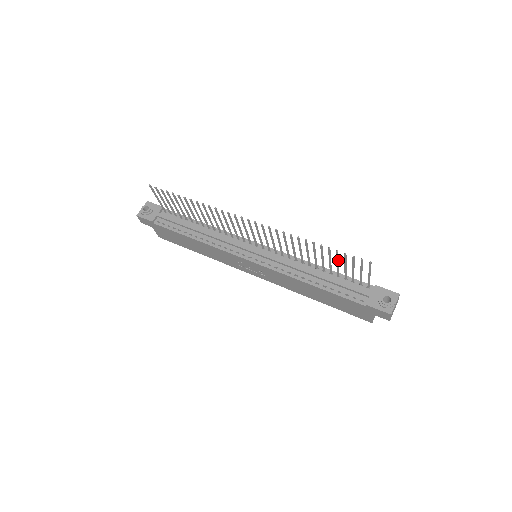
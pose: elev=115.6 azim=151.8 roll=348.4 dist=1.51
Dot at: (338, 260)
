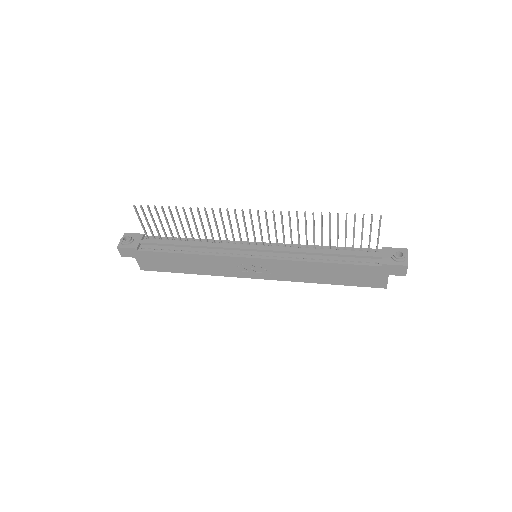
Dot at: (346, 227)
